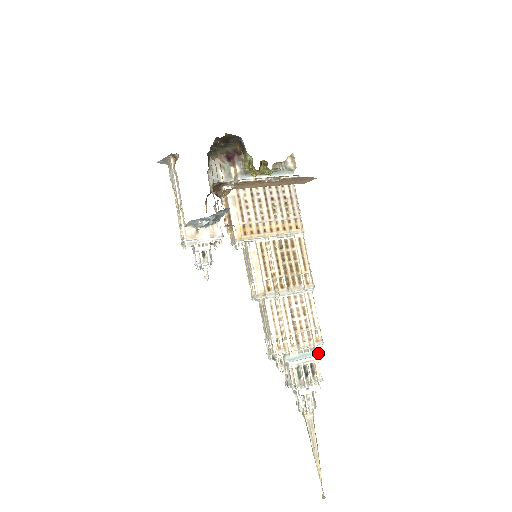
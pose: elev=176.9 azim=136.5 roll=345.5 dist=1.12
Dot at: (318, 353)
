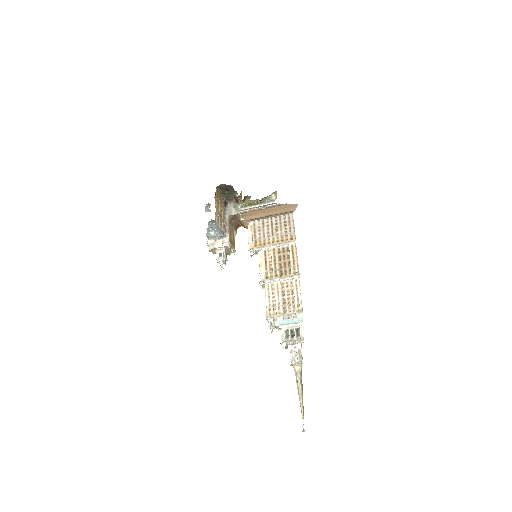
Dot at: (301, 321)
